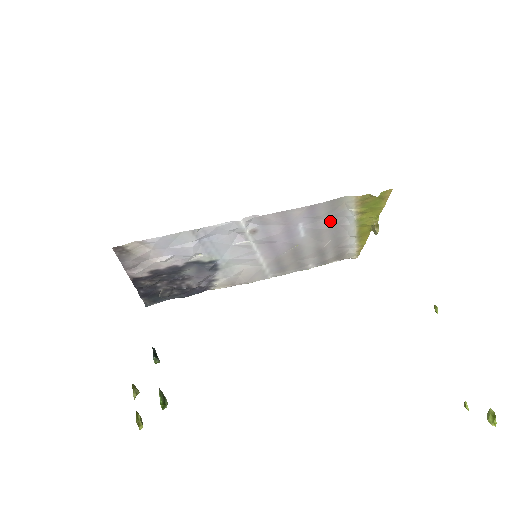
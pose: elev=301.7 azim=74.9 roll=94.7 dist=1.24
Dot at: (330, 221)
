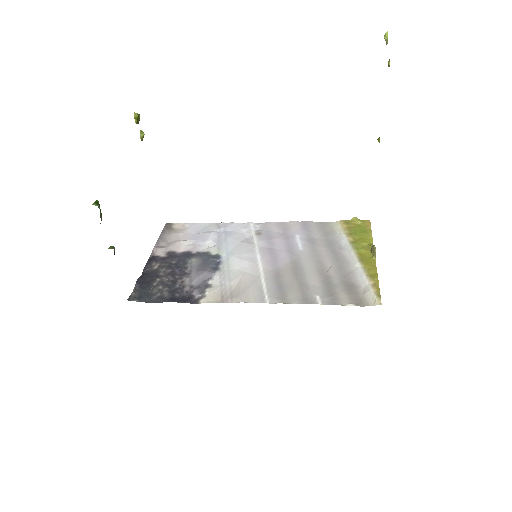
Dot at: (325, 242)
